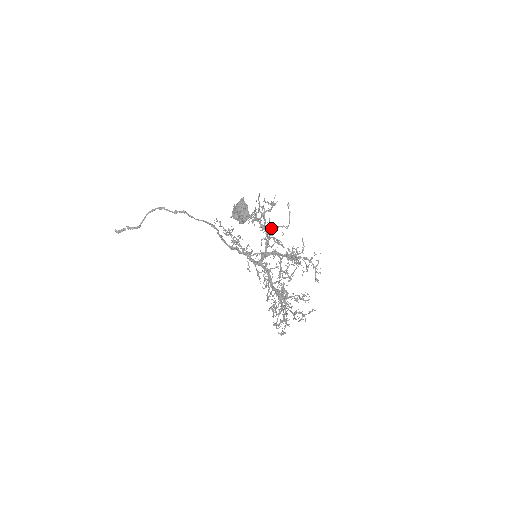
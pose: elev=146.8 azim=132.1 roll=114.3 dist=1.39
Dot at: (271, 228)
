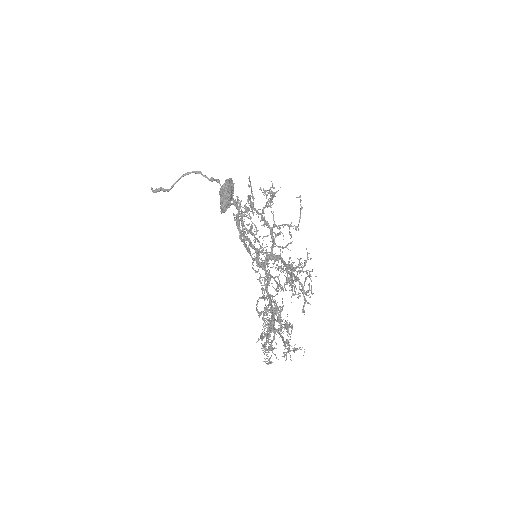
Dot at: (275, 224)
